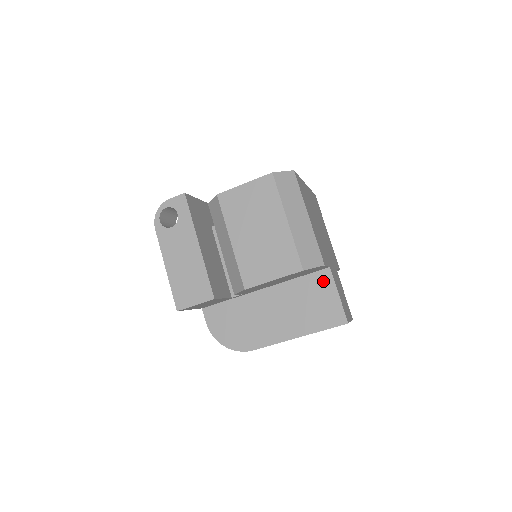
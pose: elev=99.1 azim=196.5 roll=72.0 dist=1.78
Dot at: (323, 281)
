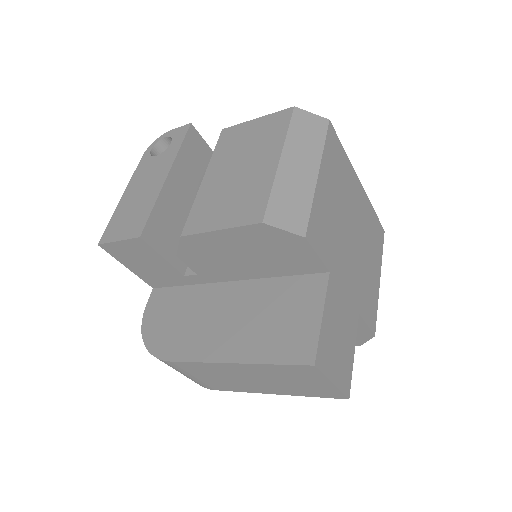
Dot at: (310, 290)
